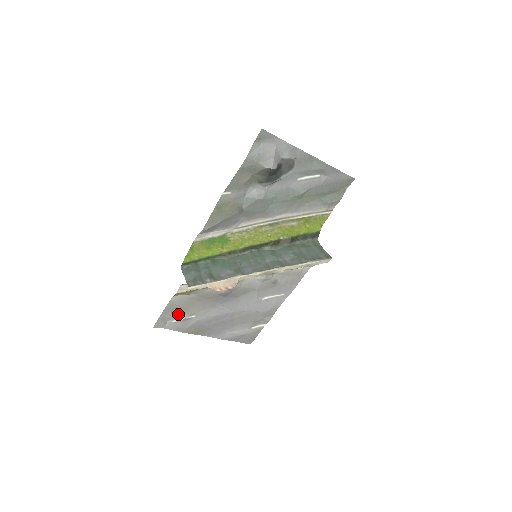
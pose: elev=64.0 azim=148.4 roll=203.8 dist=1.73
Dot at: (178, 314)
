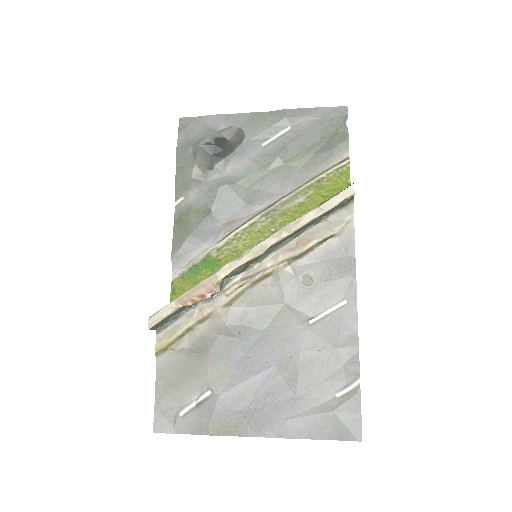
Dot at: (182, 396)
